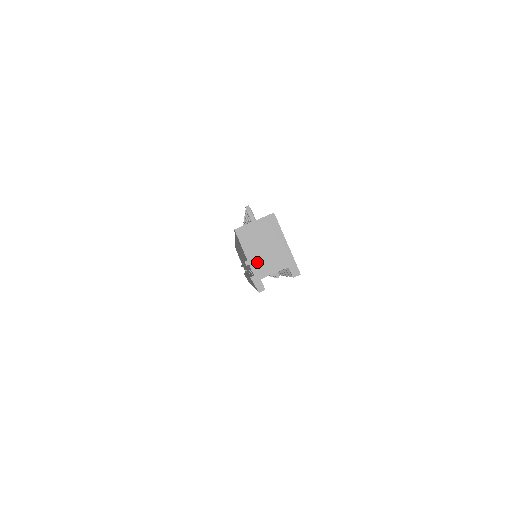
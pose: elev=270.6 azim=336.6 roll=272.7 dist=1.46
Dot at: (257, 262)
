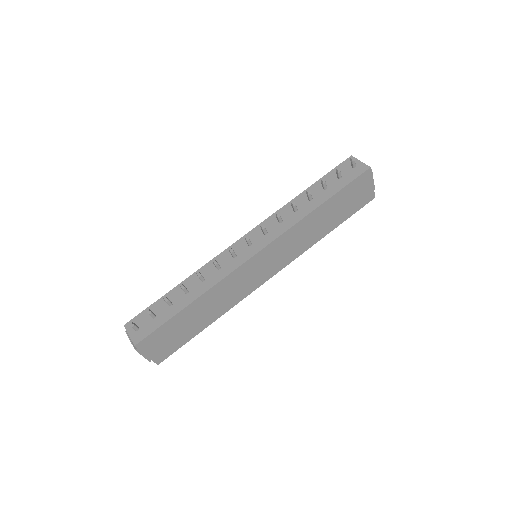
Dot at: occluded
